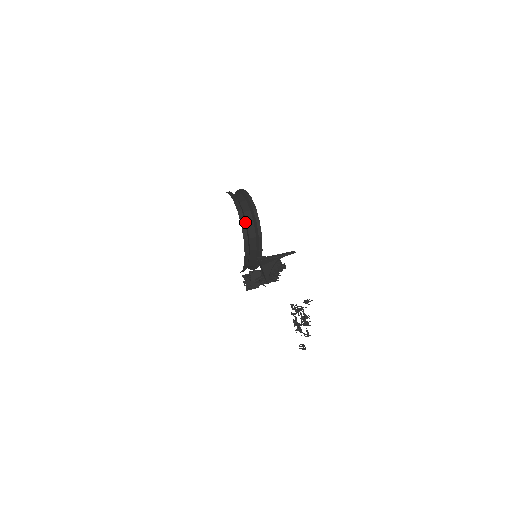
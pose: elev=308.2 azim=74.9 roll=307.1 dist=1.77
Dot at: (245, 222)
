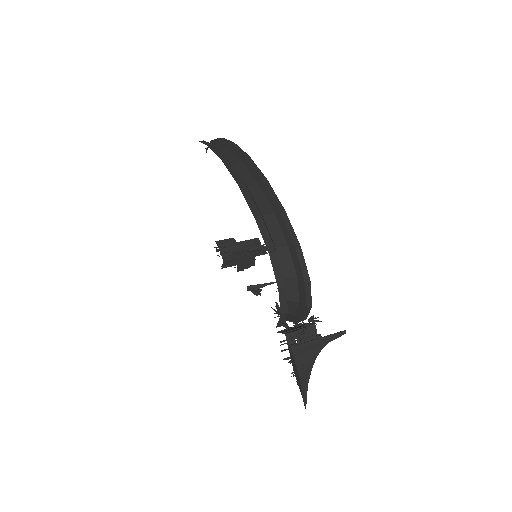
Dot at: (287, 305)
